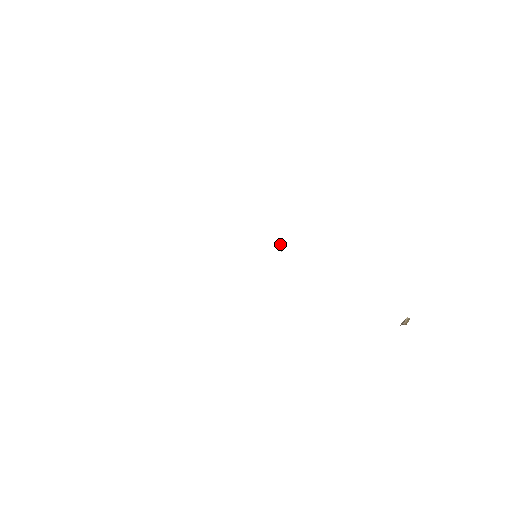
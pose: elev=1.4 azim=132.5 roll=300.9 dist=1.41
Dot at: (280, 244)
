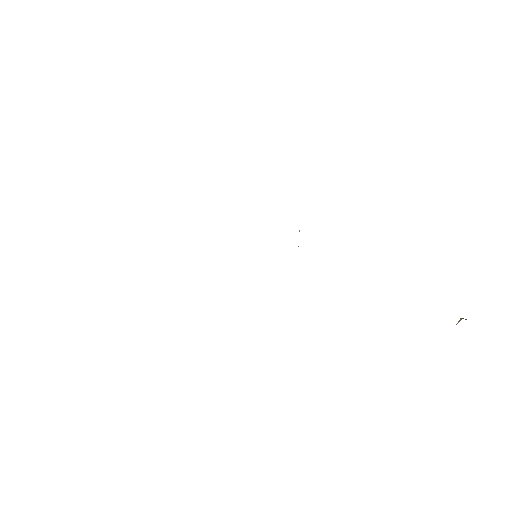
Dot at: occluded
